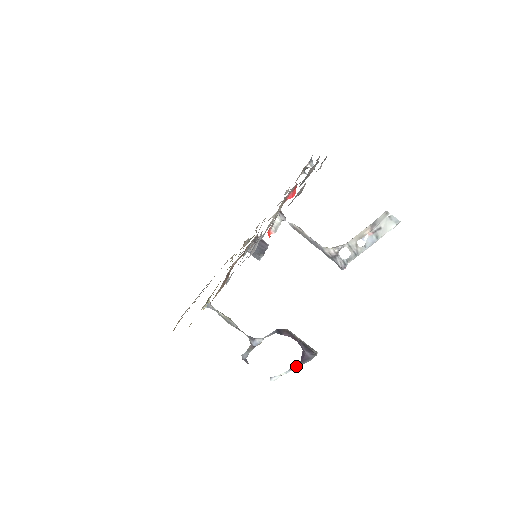
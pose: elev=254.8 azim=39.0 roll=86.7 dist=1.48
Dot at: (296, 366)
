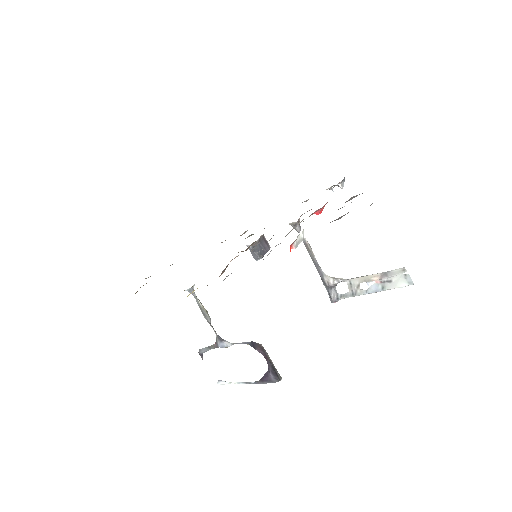
Dot at: (253, 382)
